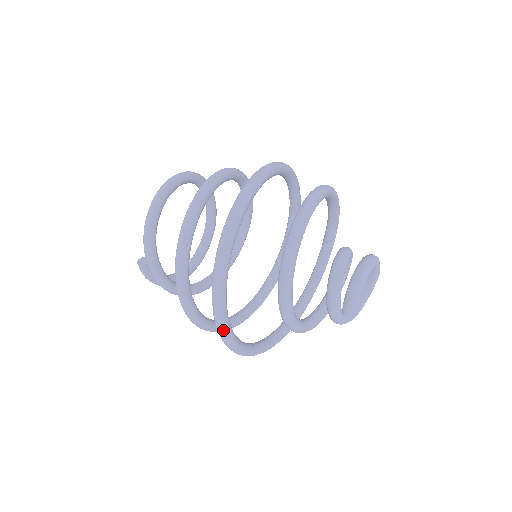
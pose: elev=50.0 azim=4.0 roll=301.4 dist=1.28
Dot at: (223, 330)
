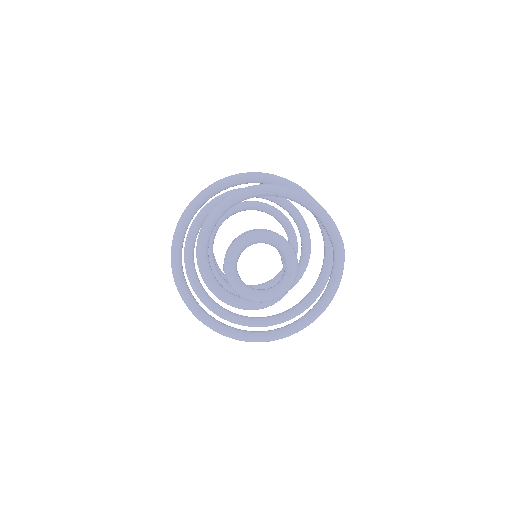
Dot at: (173, 271)
